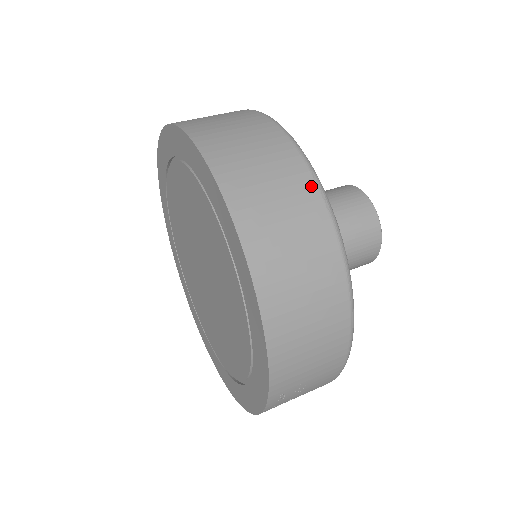
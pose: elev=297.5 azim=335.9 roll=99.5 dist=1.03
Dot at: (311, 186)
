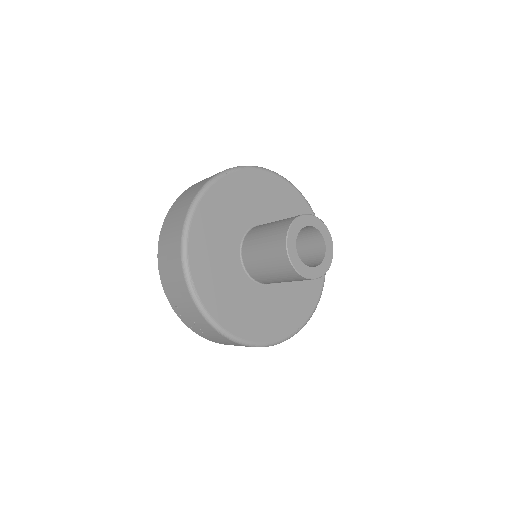
Dot at: (195, 194)
